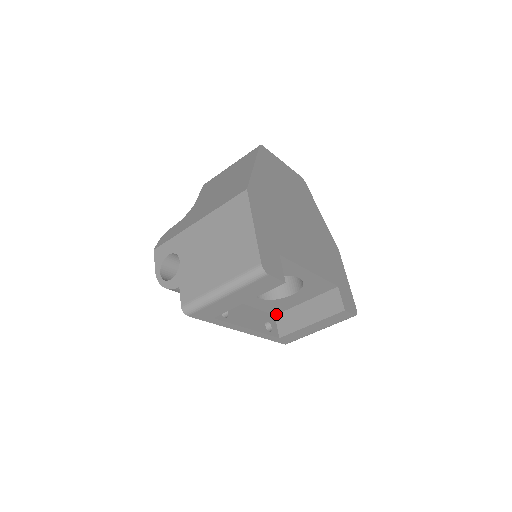
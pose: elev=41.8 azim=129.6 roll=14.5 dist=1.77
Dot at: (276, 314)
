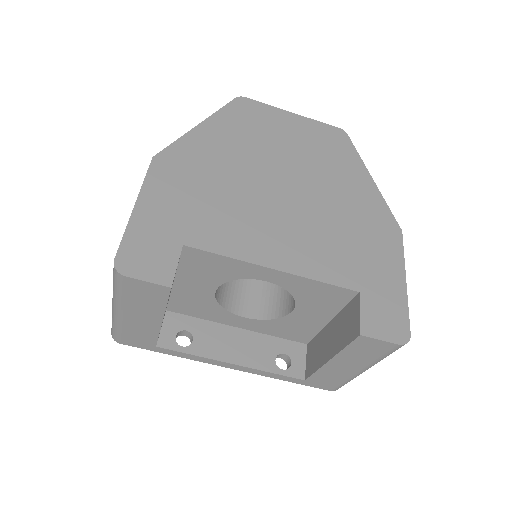
Dot at: (307, 342)
